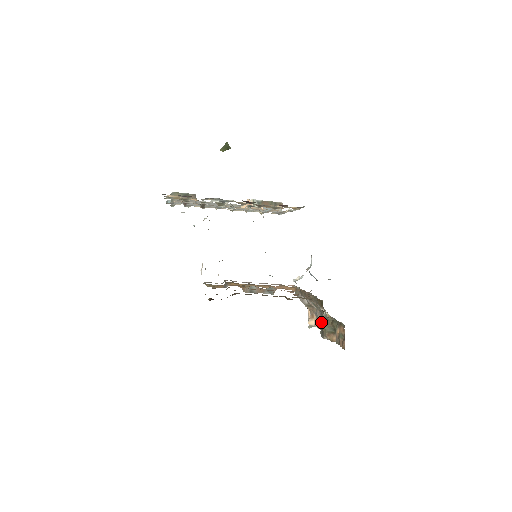
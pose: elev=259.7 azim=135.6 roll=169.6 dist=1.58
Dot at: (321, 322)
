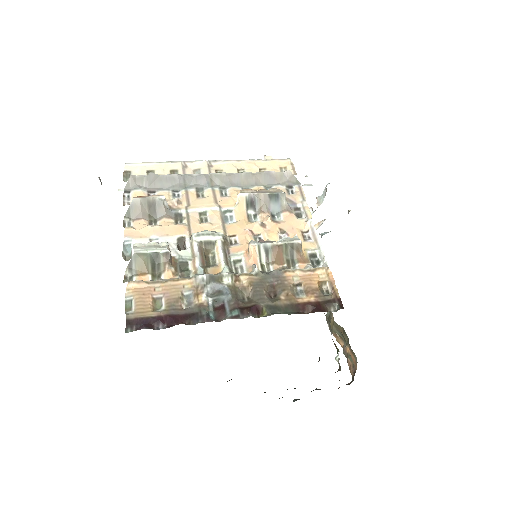
Dot at: (329, 313)
